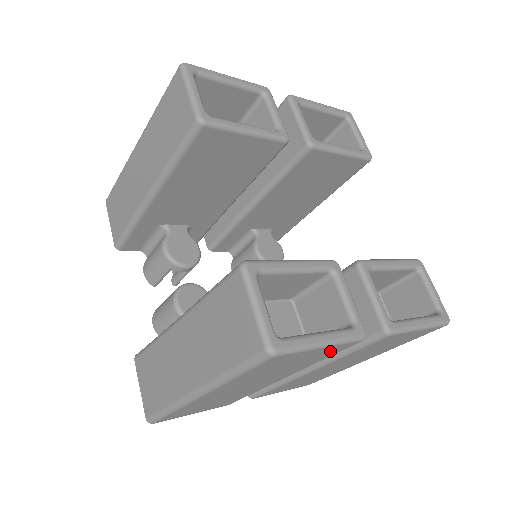
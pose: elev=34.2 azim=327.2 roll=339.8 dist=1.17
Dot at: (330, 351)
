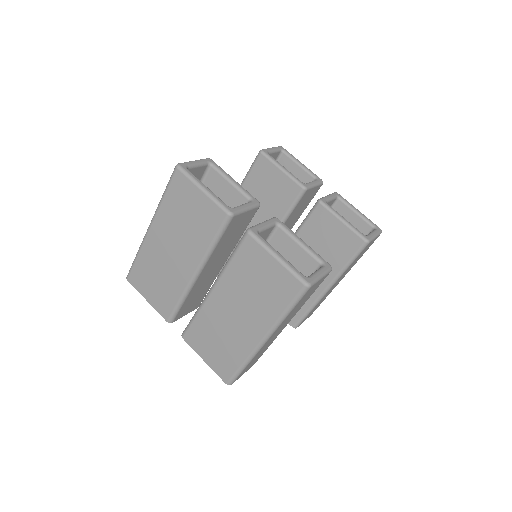
Dot at: (210, 215)
